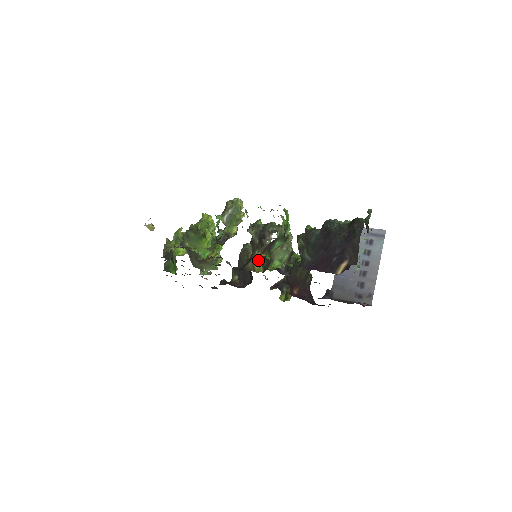
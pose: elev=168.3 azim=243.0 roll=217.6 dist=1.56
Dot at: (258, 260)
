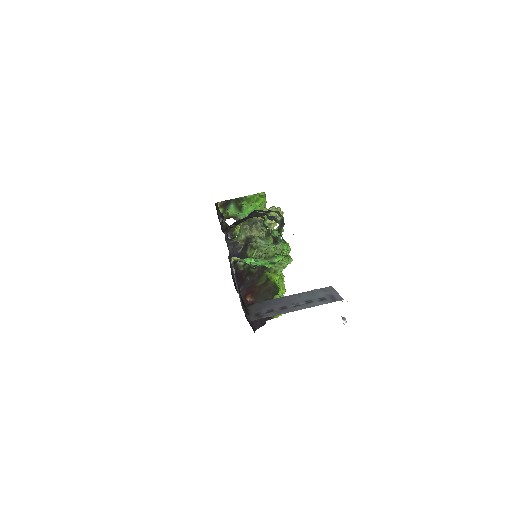
Dot at: occluded
